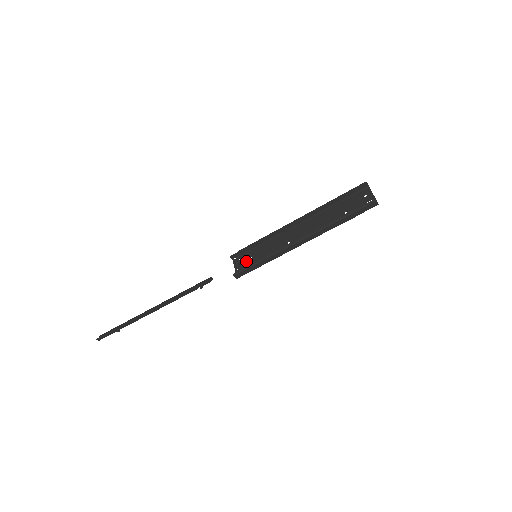
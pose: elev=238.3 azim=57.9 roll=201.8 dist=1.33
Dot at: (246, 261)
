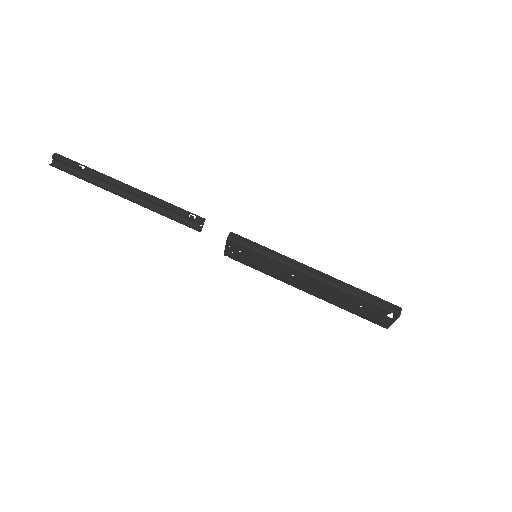
Dot at: (241, 254)
